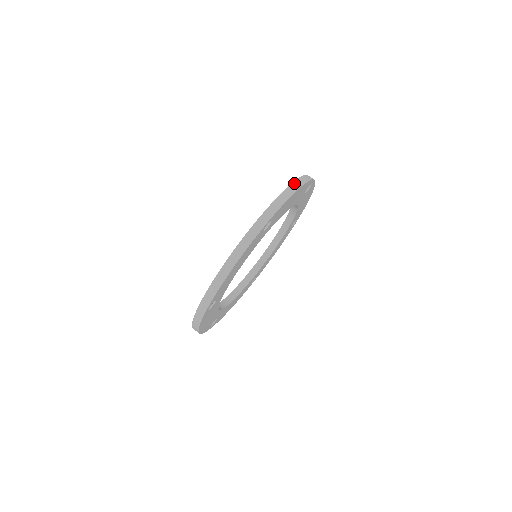
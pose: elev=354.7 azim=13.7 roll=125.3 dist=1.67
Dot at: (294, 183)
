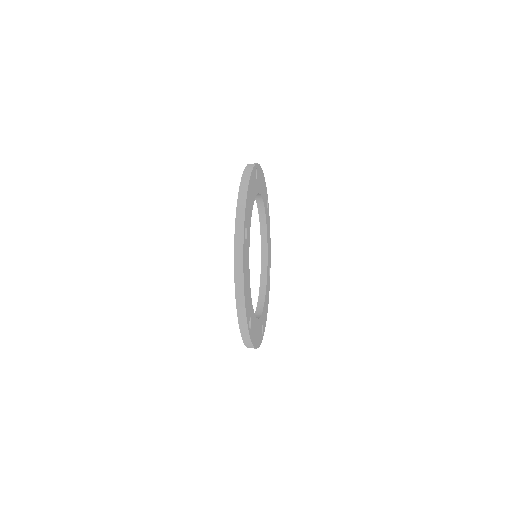
Dot at: (242, 183)
